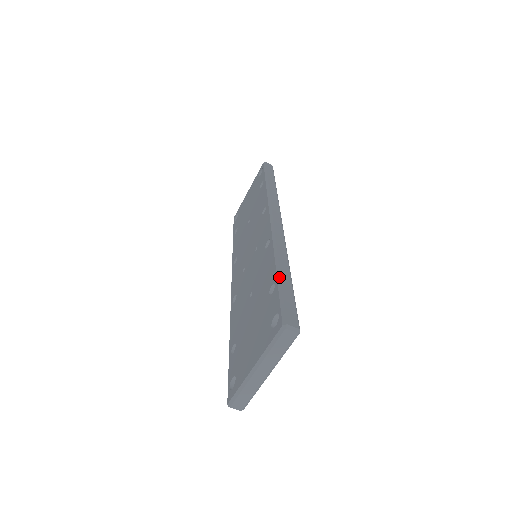
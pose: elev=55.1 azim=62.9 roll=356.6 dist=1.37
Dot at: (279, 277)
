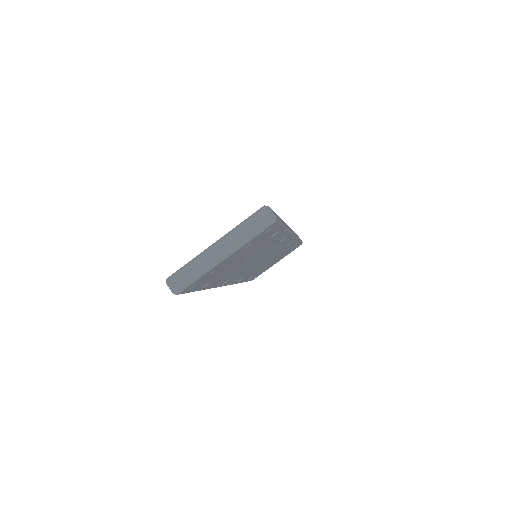
Dot at: occluded
